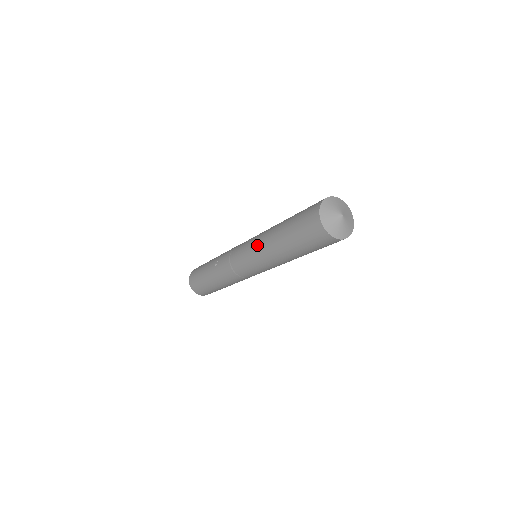
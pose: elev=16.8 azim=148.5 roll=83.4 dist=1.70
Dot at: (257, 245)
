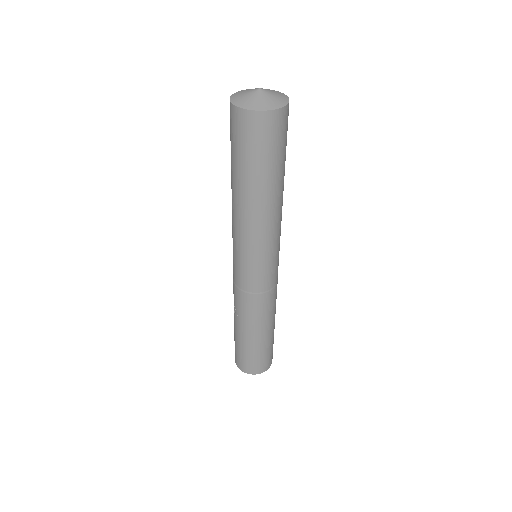
Dot at: (236, 231)
